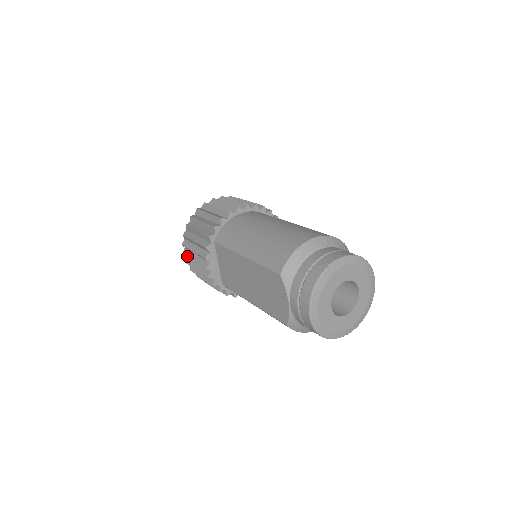
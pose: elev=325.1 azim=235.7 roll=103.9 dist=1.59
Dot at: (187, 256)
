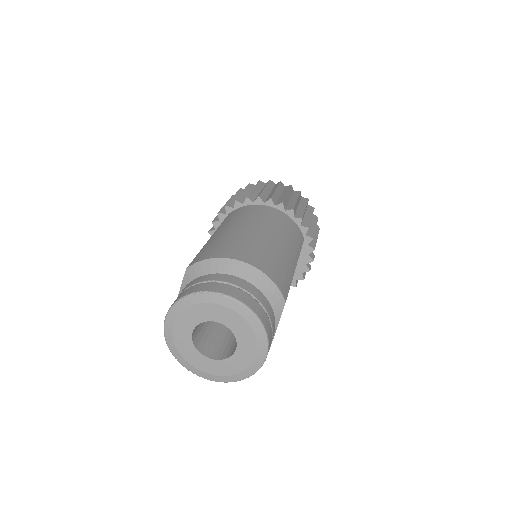
Dot at: occluded
